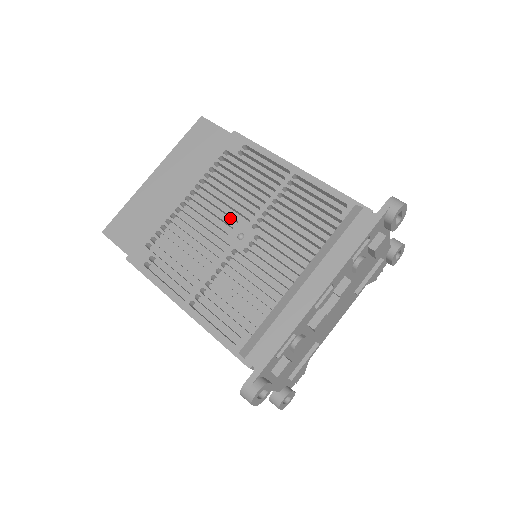
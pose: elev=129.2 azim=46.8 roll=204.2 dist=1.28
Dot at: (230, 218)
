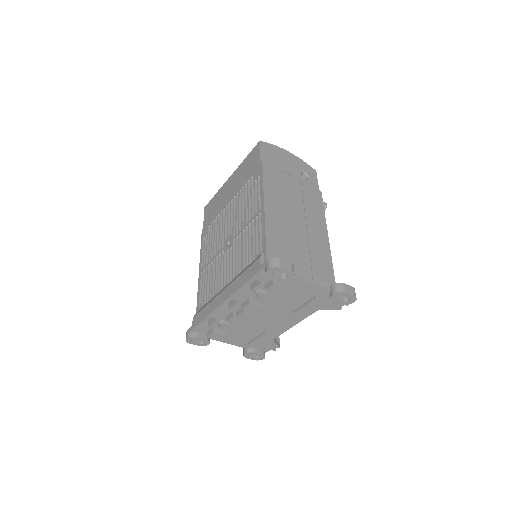
Dot at: occluded
